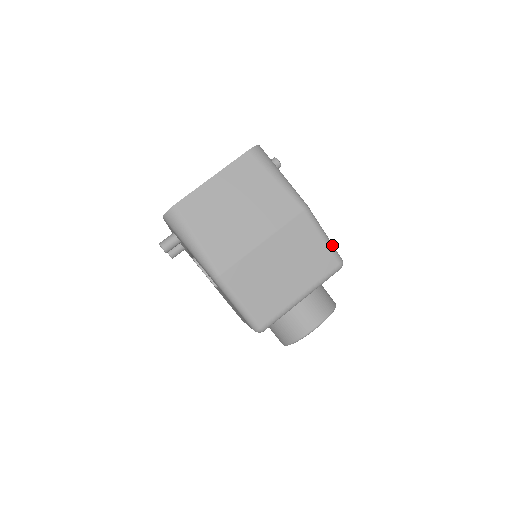
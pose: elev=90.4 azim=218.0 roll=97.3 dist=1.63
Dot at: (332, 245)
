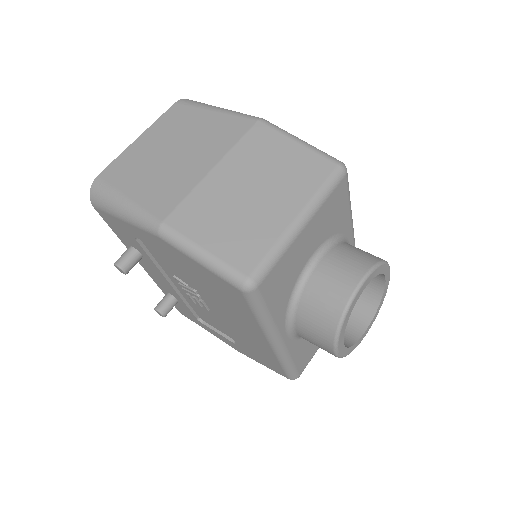
Dot at: (317, 149)
